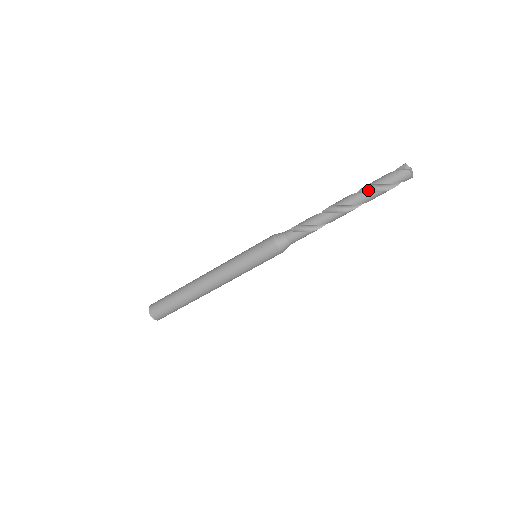
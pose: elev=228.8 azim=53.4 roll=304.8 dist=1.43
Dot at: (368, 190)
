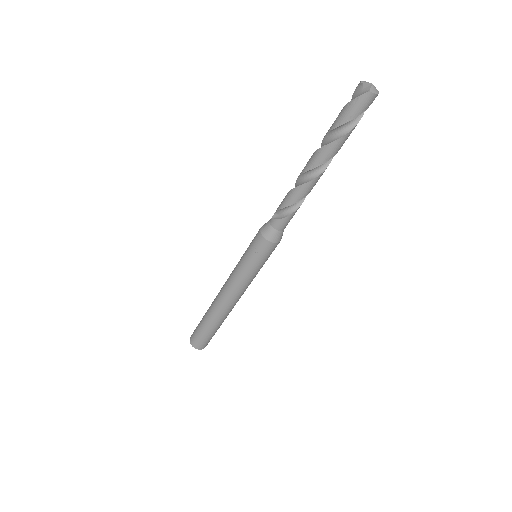
Dot at: (333, 136)
